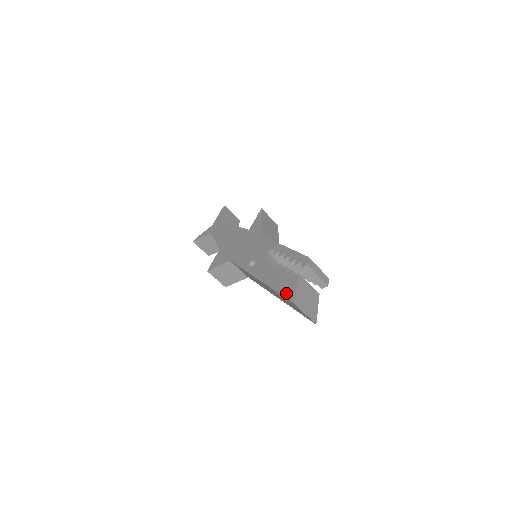
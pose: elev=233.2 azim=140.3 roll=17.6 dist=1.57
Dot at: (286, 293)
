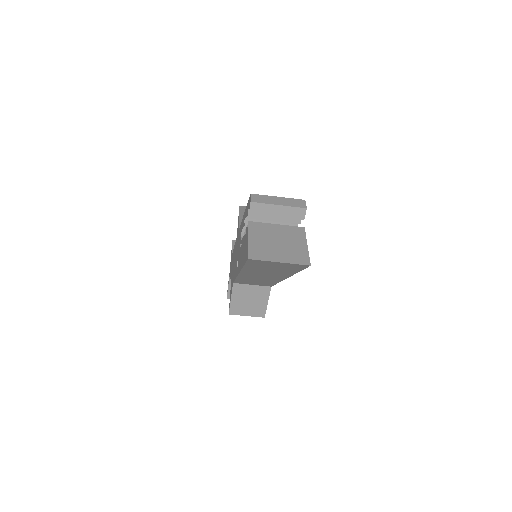
Dot at: (245, 257)
